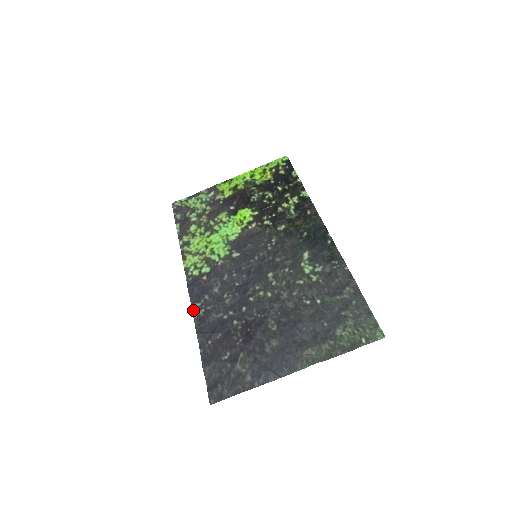
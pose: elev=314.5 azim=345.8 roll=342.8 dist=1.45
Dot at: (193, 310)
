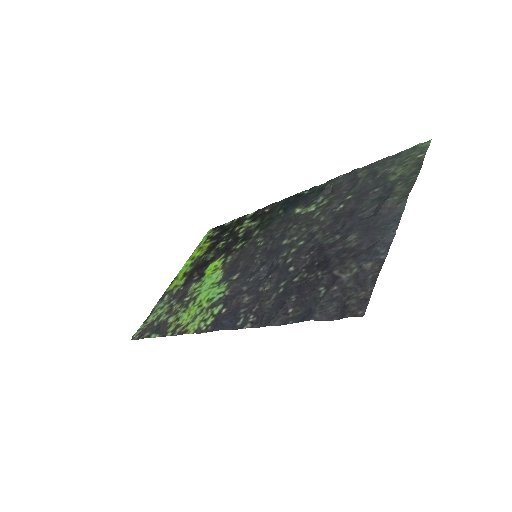
Dot at: (240, 328)
